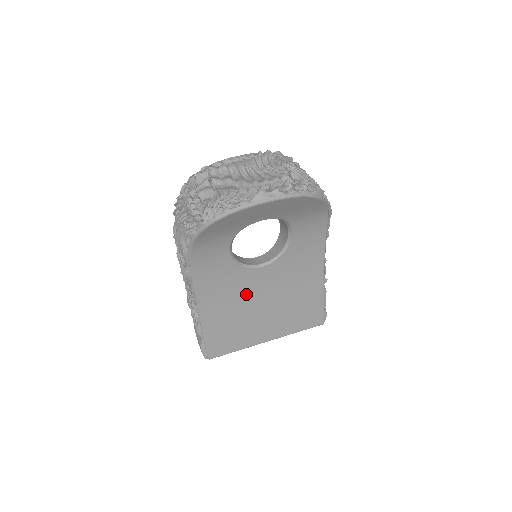
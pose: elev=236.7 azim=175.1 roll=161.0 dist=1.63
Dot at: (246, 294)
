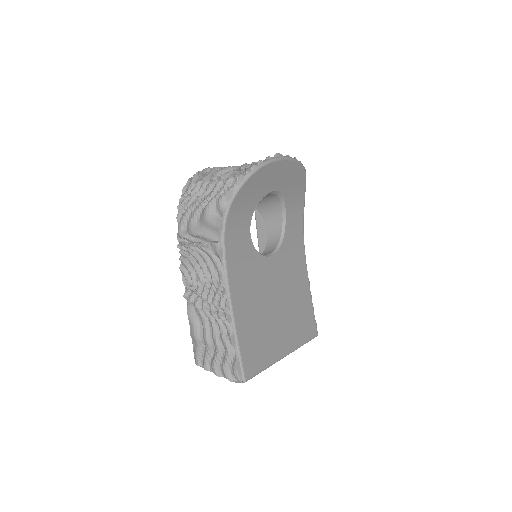
Dot at: (263, 289)
